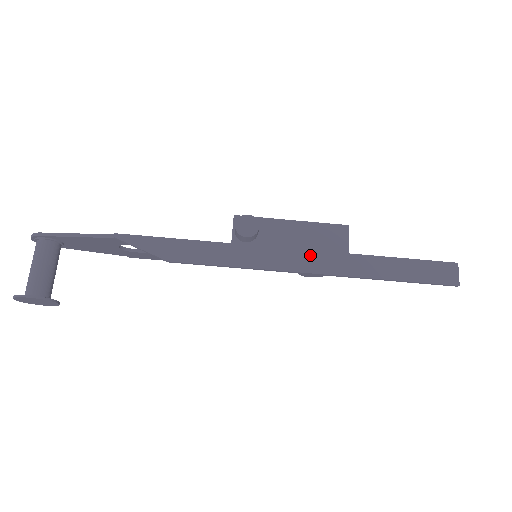
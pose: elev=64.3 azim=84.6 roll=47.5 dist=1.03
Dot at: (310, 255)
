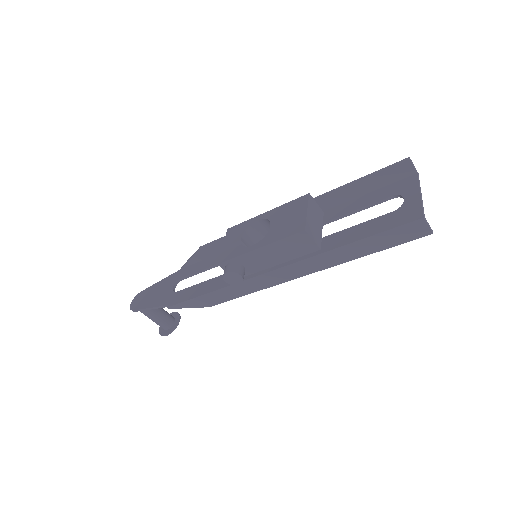
Dot at: (291, 268)
